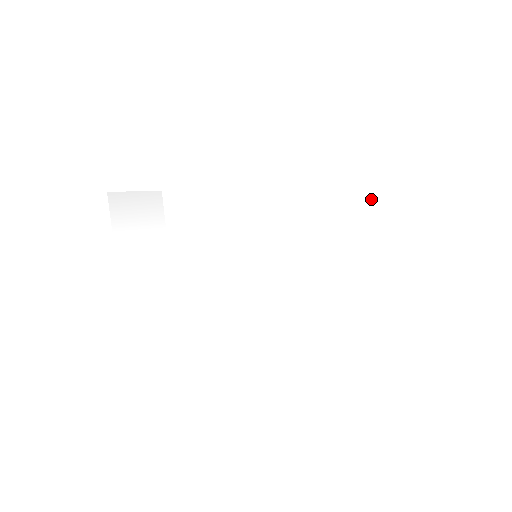
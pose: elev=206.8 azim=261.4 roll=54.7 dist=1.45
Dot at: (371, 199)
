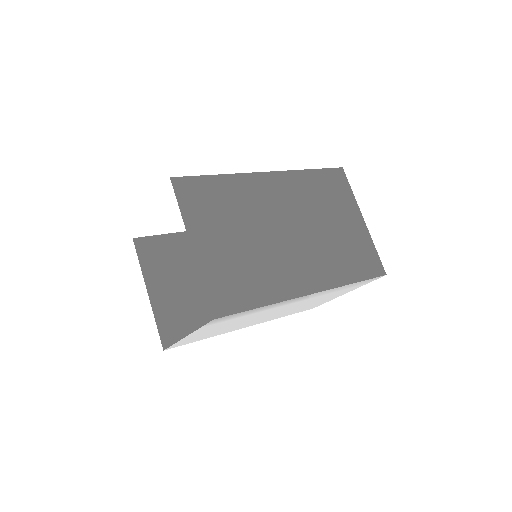
Dot at: occluded
